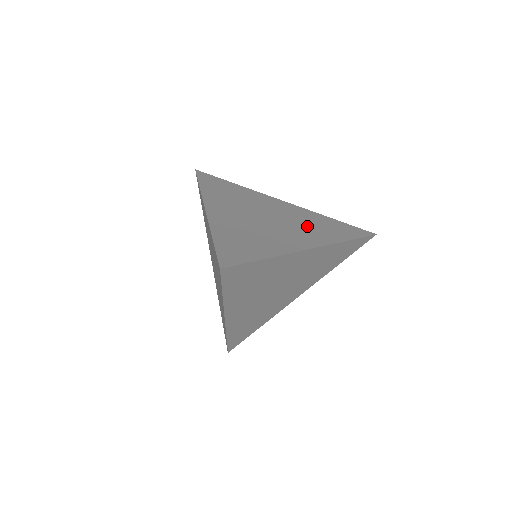
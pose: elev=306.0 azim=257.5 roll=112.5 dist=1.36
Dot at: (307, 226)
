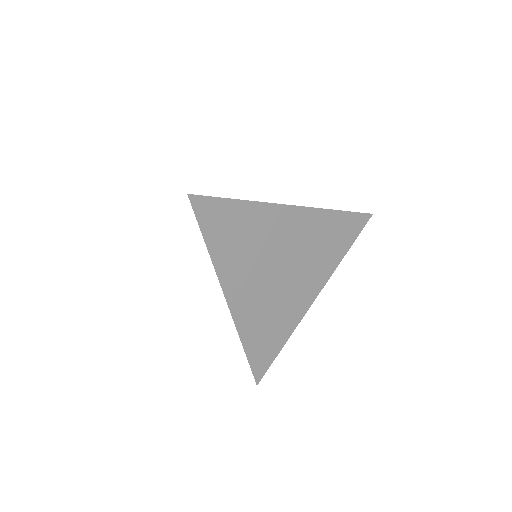
Dot at: occluded
